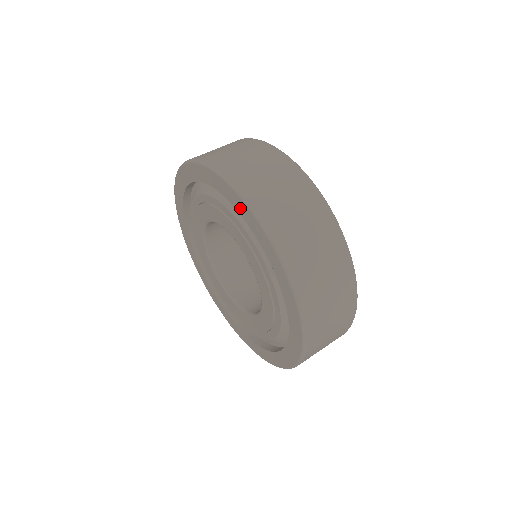
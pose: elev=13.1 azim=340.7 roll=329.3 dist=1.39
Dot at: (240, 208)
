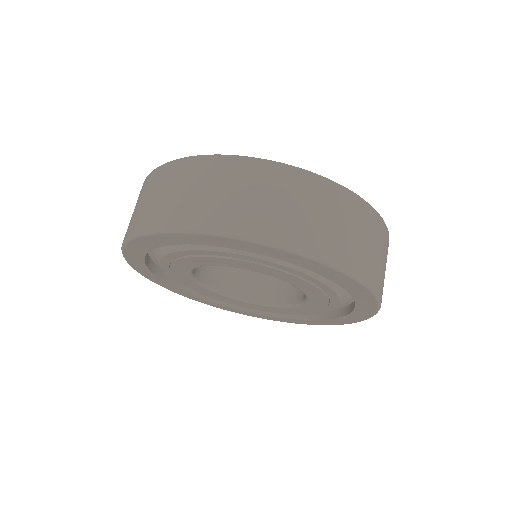
Dot at: (149, 244)
